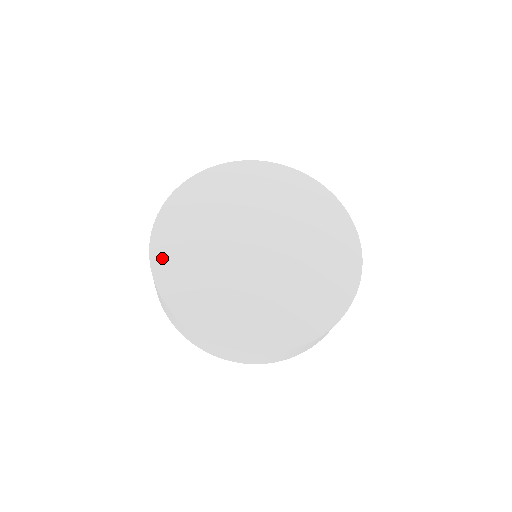
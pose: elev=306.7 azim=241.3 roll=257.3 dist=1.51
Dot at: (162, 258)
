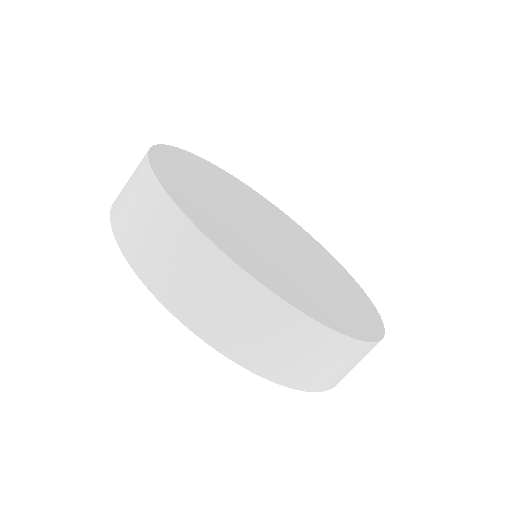
Dot at: (184, 200)
